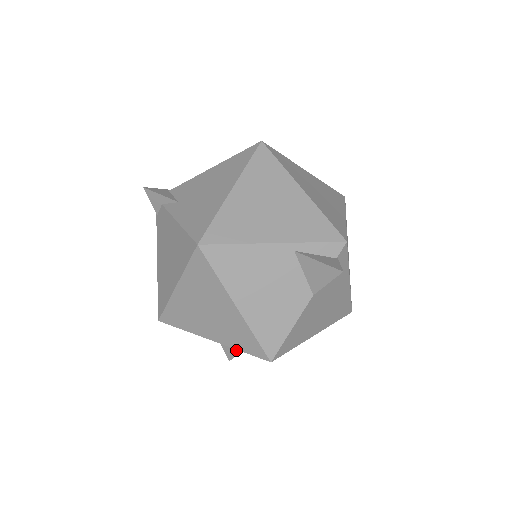
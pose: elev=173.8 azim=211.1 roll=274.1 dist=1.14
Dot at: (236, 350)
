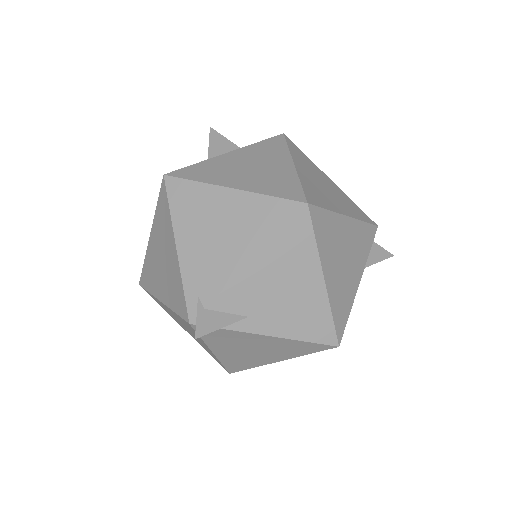
Dot at: occluded
